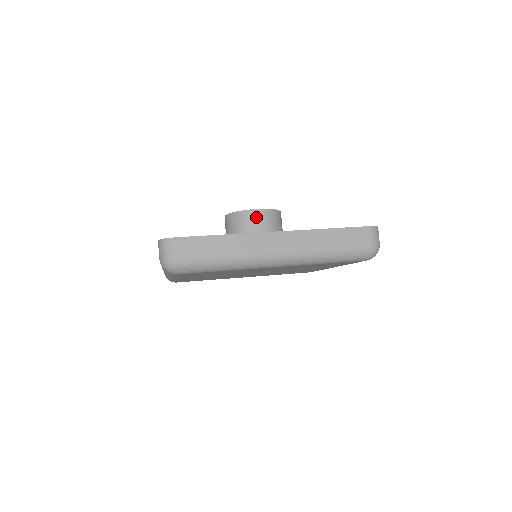
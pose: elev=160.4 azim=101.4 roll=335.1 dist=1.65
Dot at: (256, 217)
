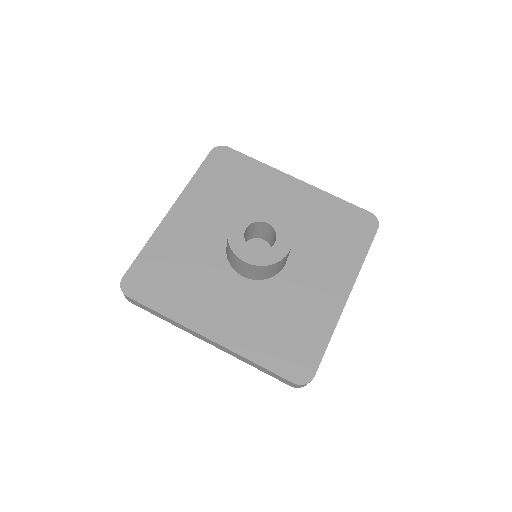
Dot at: (242, 264)
